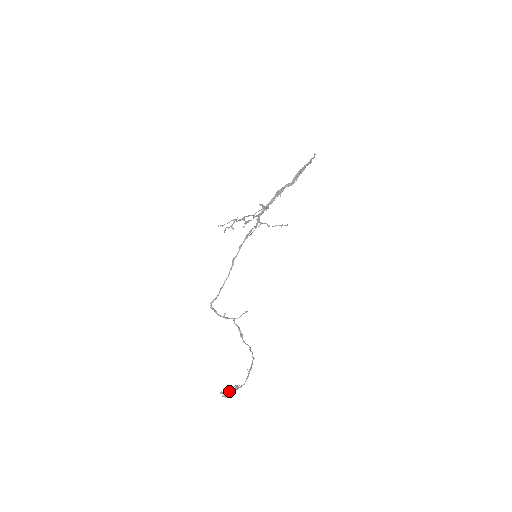
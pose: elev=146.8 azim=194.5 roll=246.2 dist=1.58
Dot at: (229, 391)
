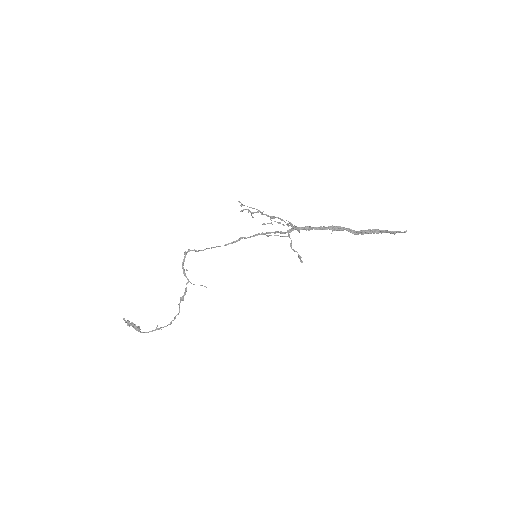
Dot at: (130, 324)
